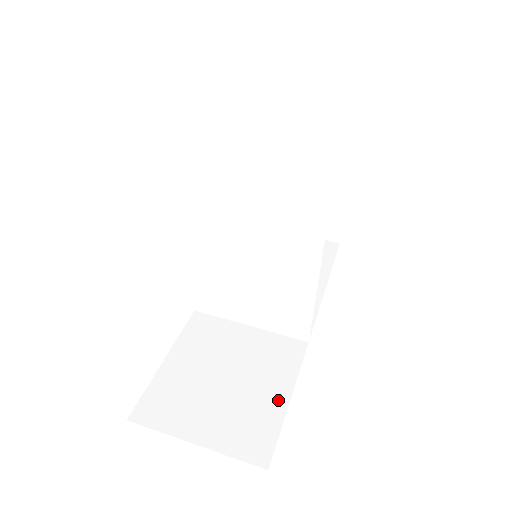
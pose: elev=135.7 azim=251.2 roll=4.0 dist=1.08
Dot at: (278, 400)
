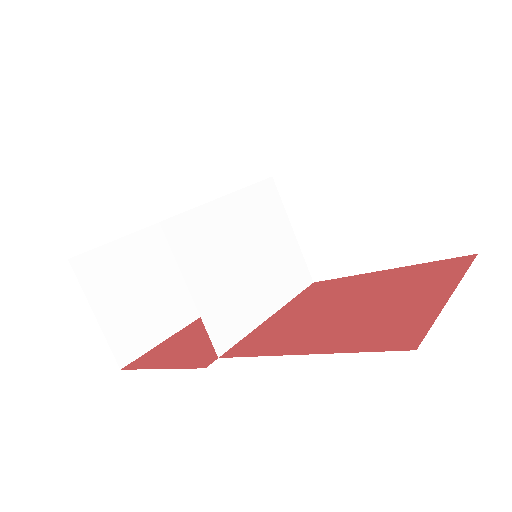
Dot at: occluded
